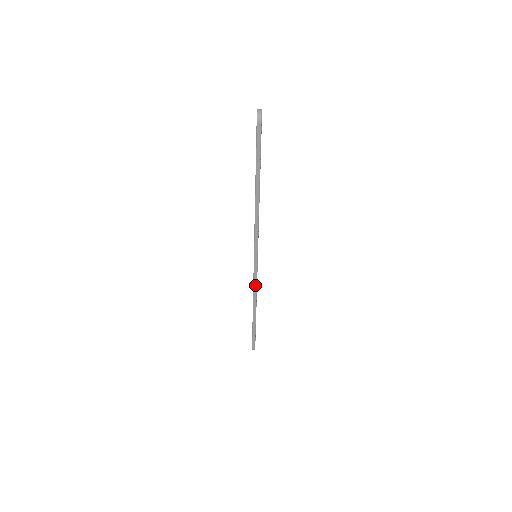
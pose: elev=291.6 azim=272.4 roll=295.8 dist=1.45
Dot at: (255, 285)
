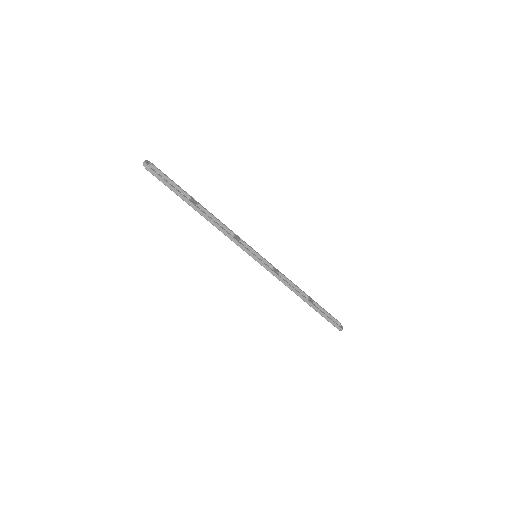
Dot at: (278, 277)
